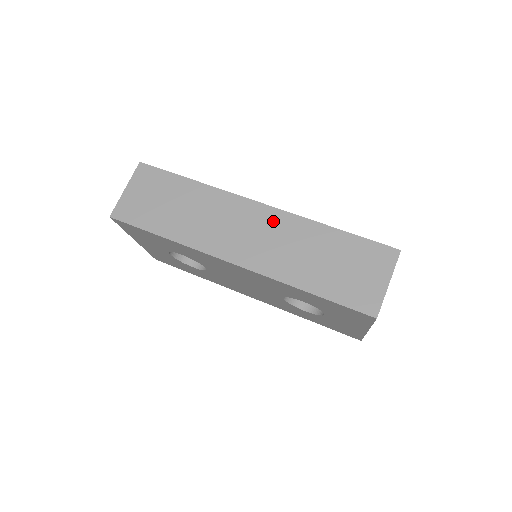
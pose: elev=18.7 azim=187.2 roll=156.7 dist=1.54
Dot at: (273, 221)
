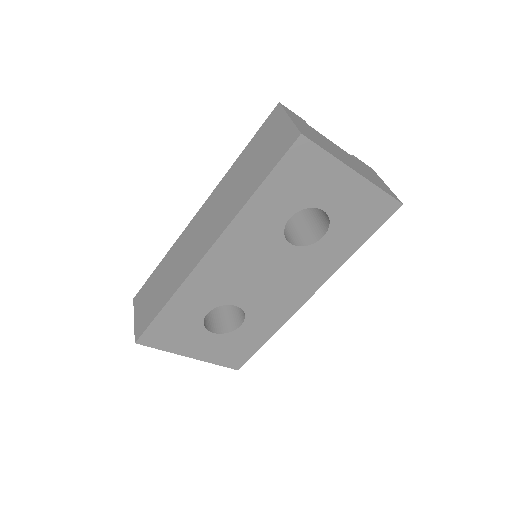
Dot at: (209, 206)
